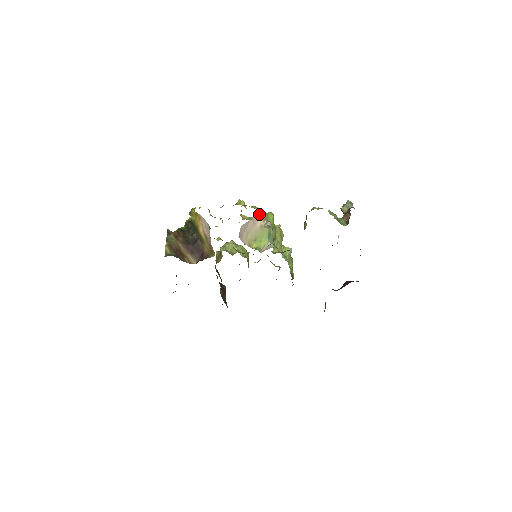
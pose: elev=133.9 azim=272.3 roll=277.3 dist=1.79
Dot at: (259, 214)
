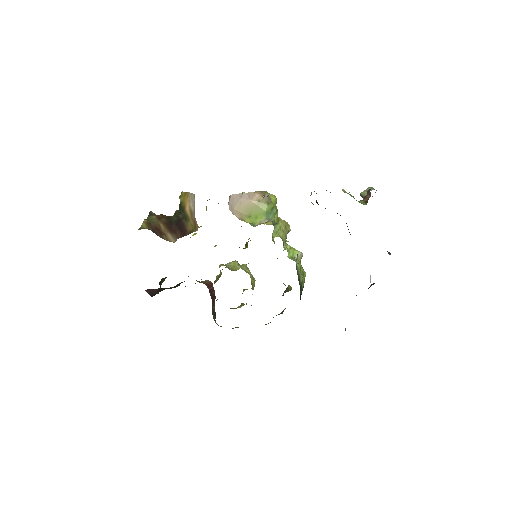
Dot at: (257, 191)
